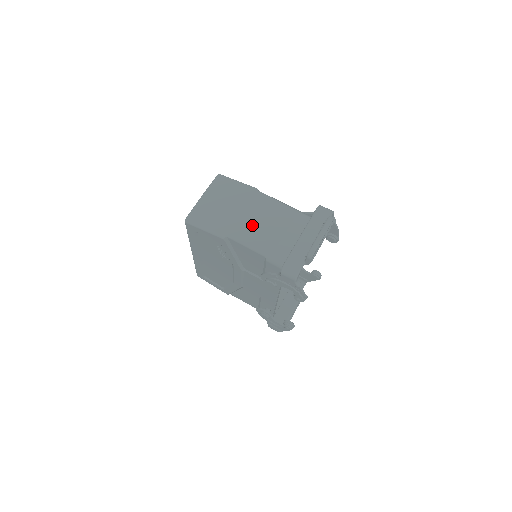
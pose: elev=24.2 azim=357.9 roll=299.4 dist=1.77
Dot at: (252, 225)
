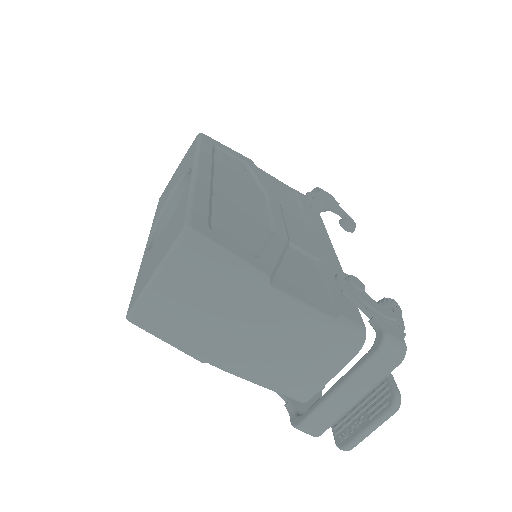
Dot at: (252, 352)
